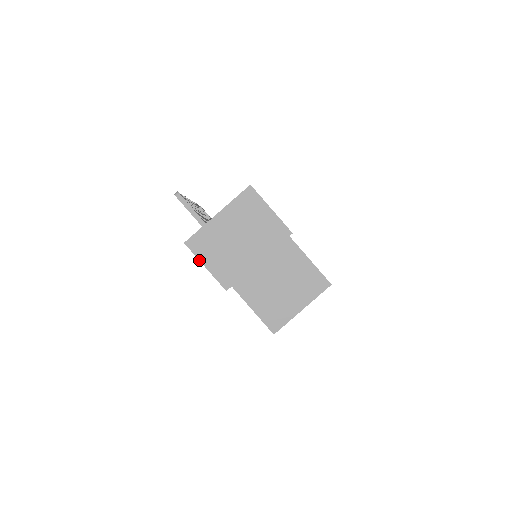
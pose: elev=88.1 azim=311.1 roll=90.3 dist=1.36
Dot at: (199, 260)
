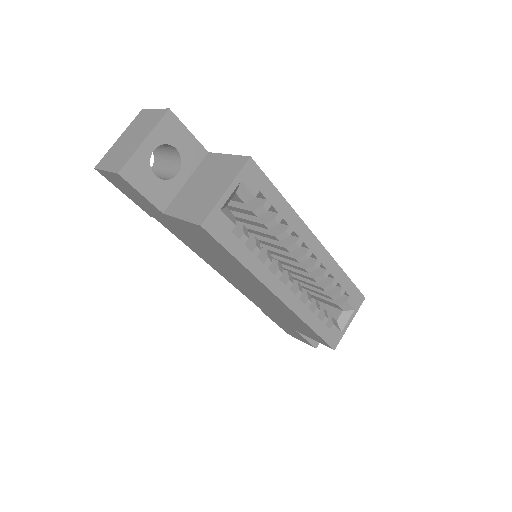
Dot at: (102, 170)
